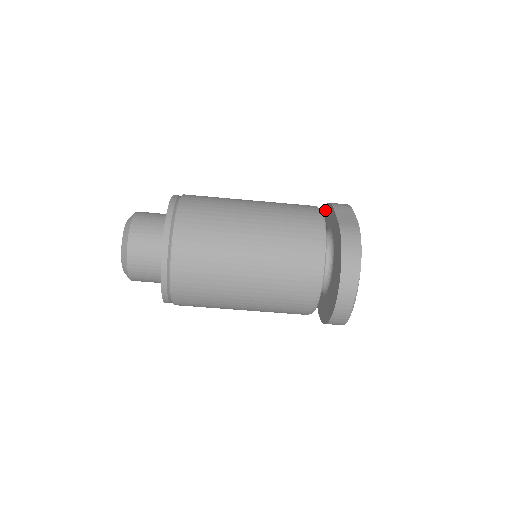
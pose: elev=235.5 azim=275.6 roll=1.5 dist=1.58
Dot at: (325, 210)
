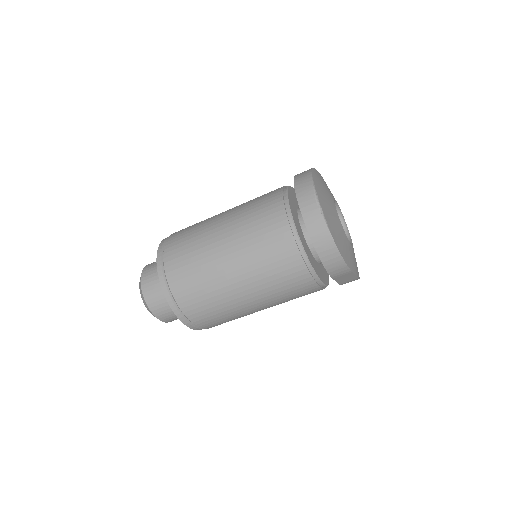
Dot at: occluded
